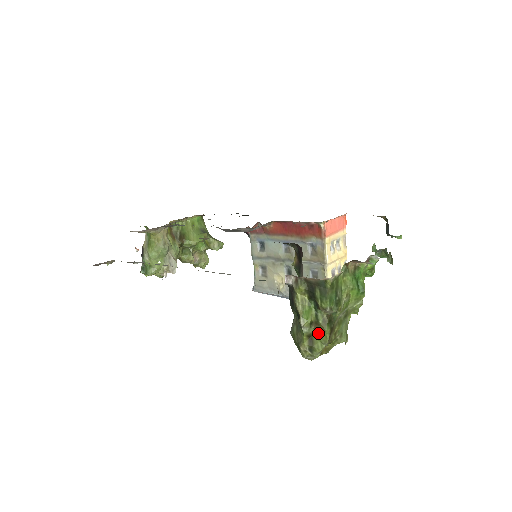
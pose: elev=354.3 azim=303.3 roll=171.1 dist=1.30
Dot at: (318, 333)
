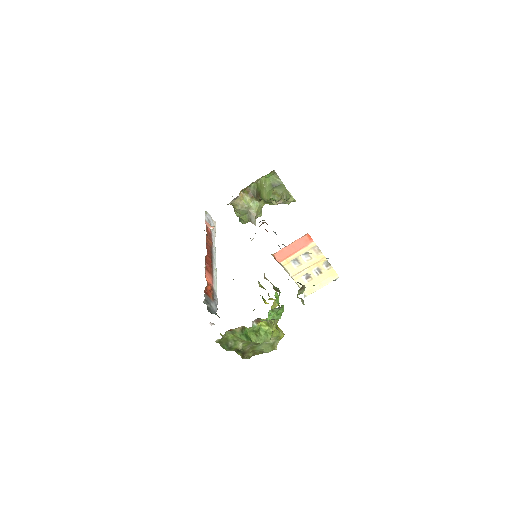
Dot at: occluded
